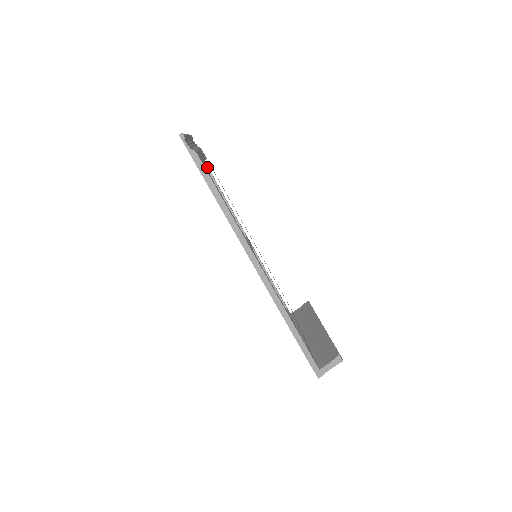
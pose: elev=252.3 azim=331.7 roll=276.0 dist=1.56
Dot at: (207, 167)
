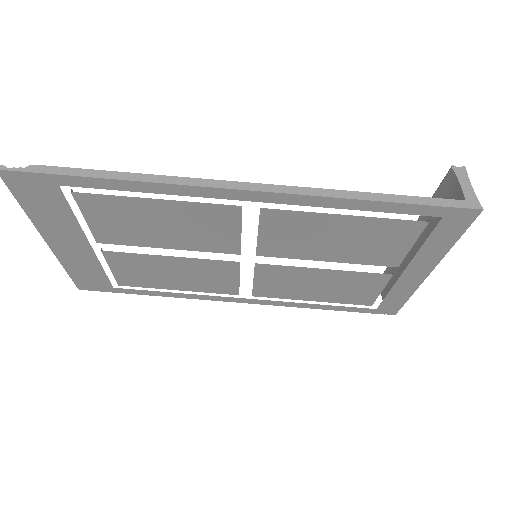
Dot at: (124, 284)
